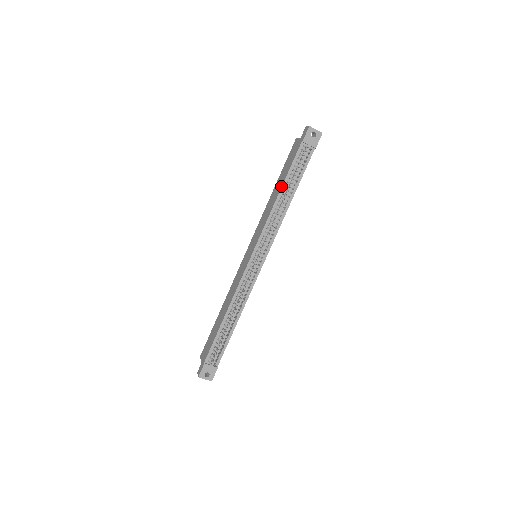
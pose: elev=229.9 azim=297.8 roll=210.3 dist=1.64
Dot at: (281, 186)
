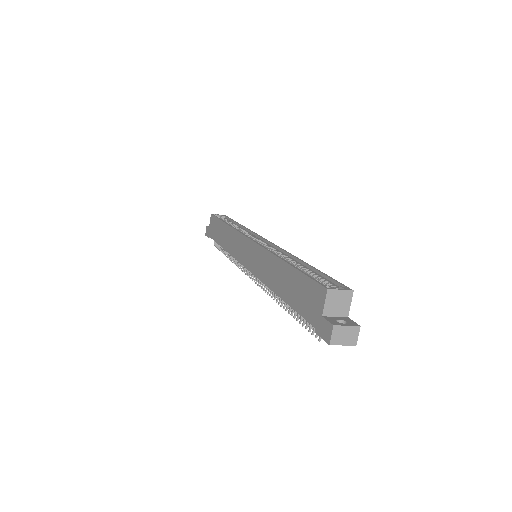
Dot at: (281, 297)
